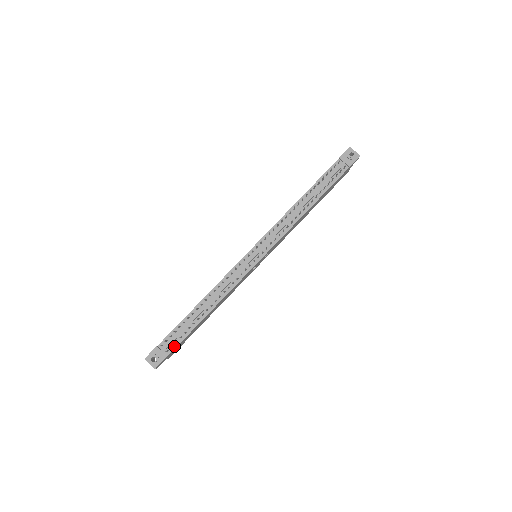
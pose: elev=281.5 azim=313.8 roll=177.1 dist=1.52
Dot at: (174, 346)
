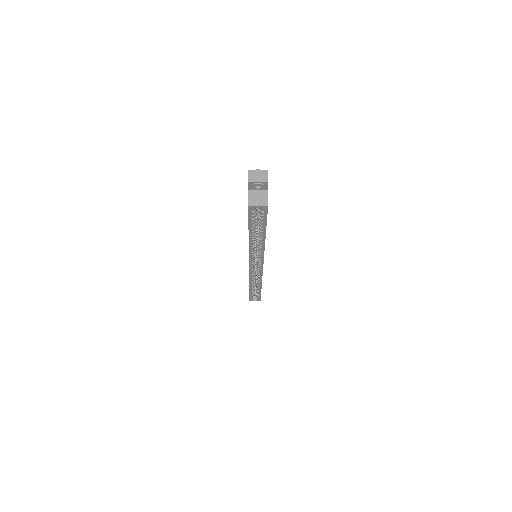
Dot at: occluded
